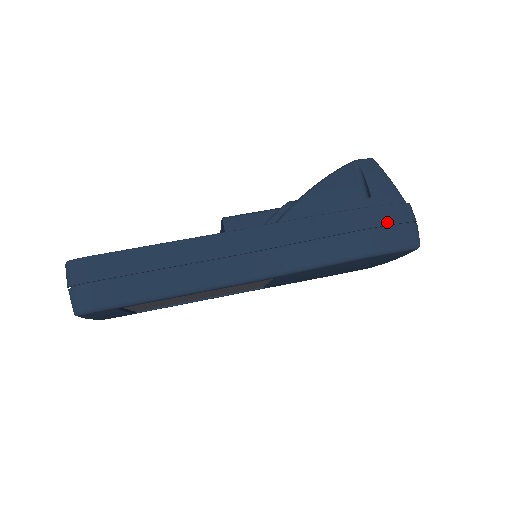
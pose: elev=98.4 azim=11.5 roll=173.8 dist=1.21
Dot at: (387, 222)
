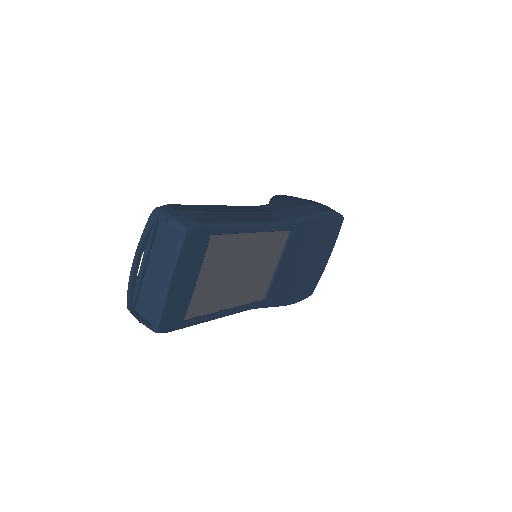
Dot at: (322, 204)
